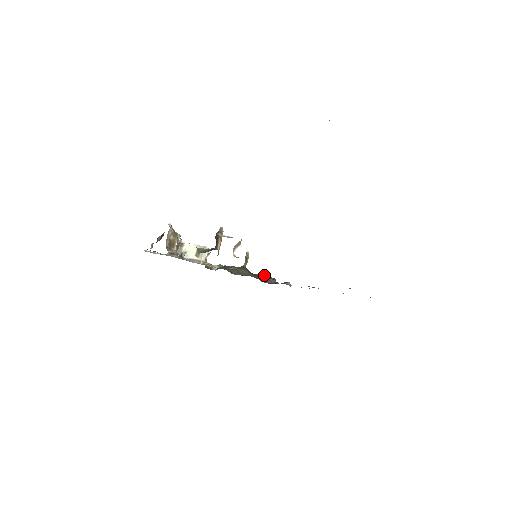
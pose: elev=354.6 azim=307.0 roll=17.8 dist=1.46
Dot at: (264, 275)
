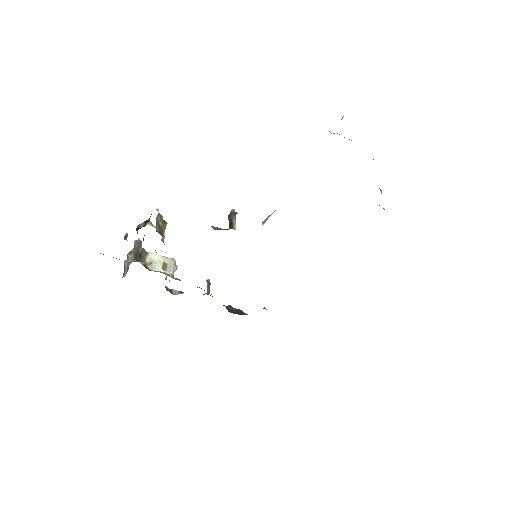
Dot at: (229, 306)
